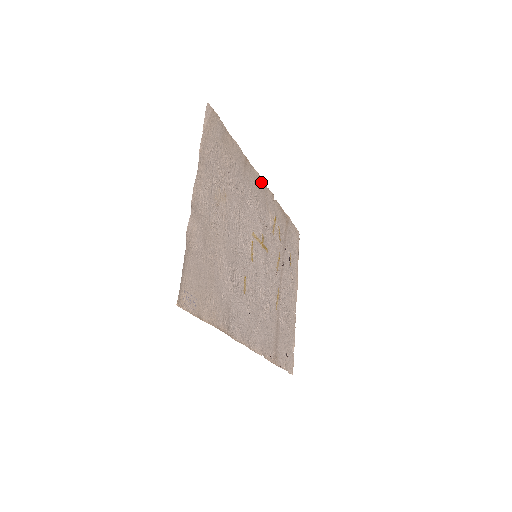
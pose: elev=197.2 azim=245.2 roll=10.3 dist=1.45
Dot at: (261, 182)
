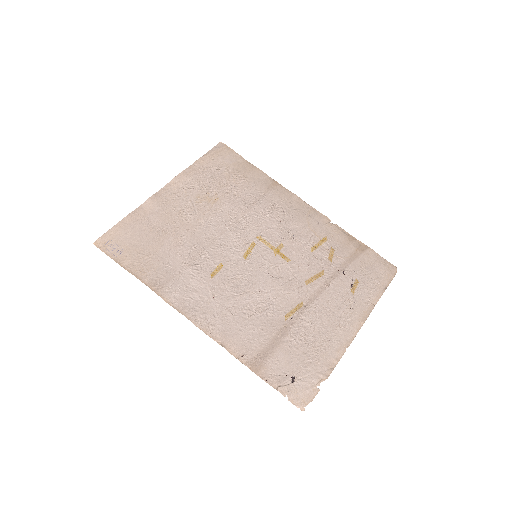
Dot at: (303, 204)
